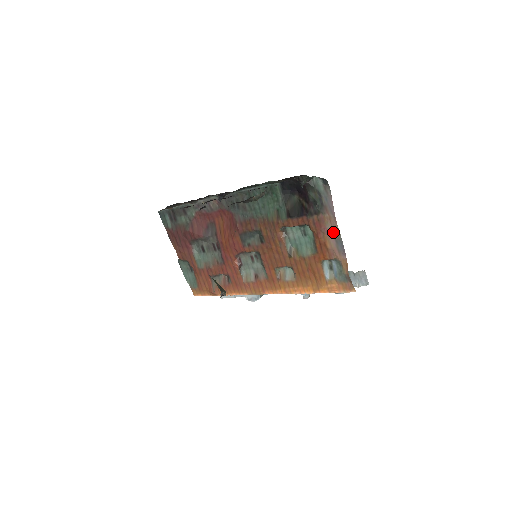
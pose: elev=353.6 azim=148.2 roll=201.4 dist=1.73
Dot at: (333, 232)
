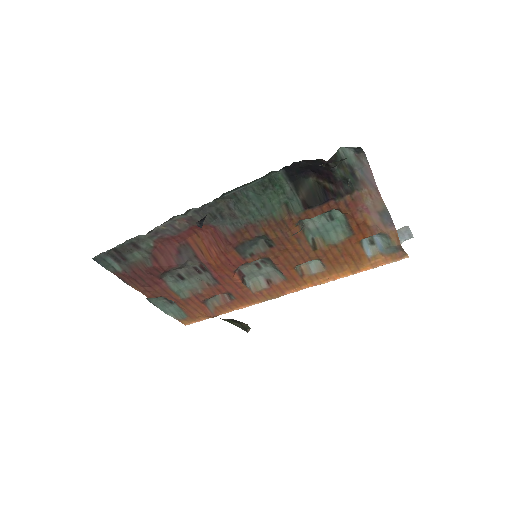
Dot at: (375, 207)
